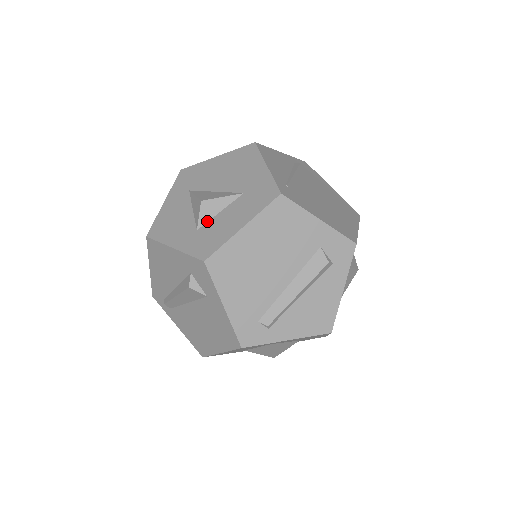
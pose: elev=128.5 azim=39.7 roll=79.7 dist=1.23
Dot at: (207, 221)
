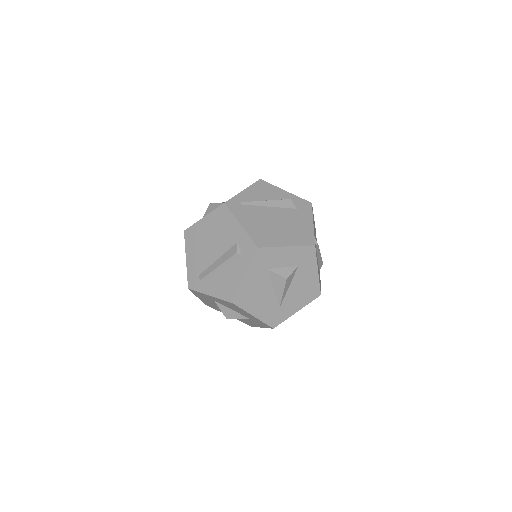
Dot at: occluded
